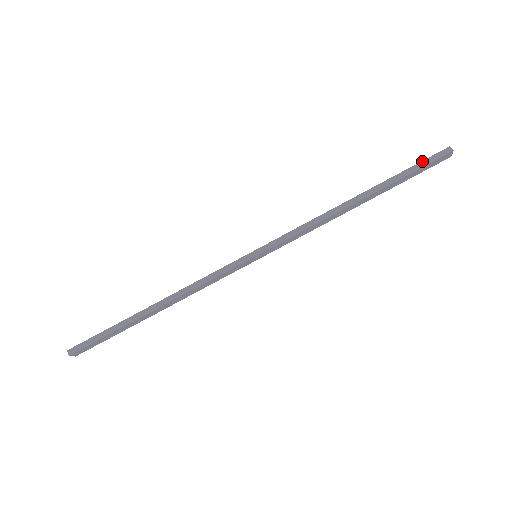
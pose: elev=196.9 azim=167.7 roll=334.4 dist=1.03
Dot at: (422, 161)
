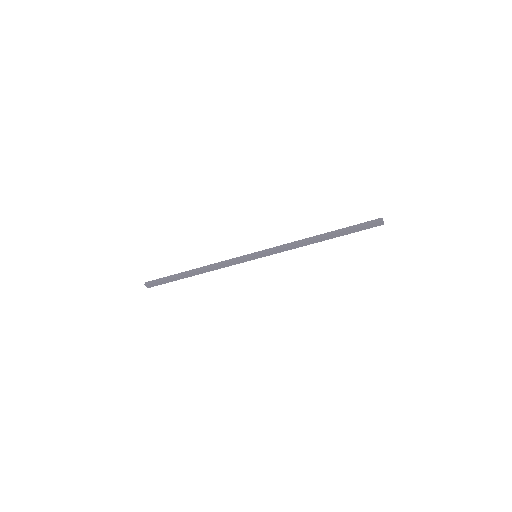
Dot at: (363, 223)
